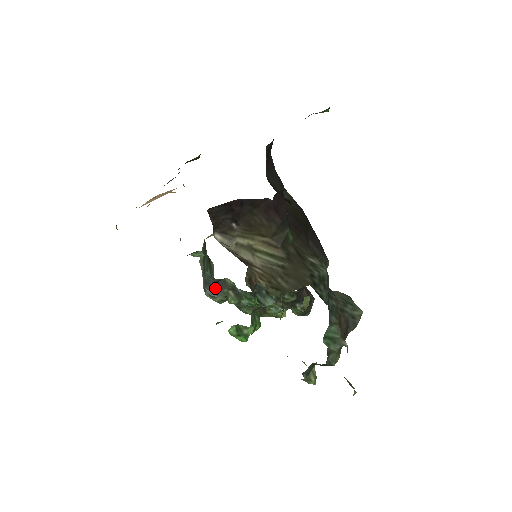
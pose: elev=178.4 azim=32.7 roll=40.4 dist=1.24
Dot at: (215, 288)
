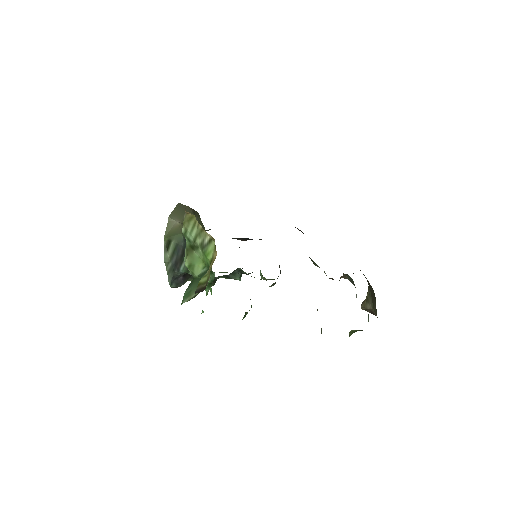
Dot at: (182, 279)
